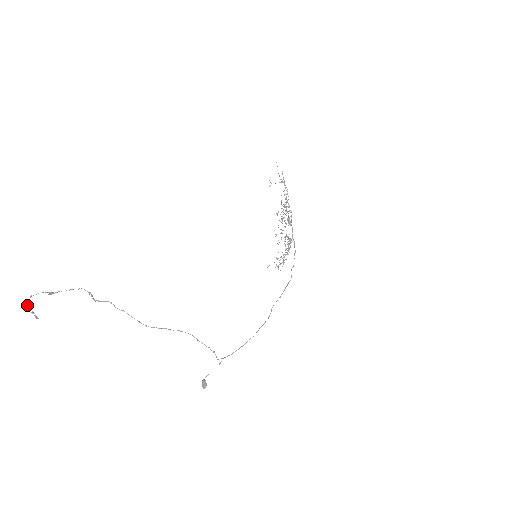
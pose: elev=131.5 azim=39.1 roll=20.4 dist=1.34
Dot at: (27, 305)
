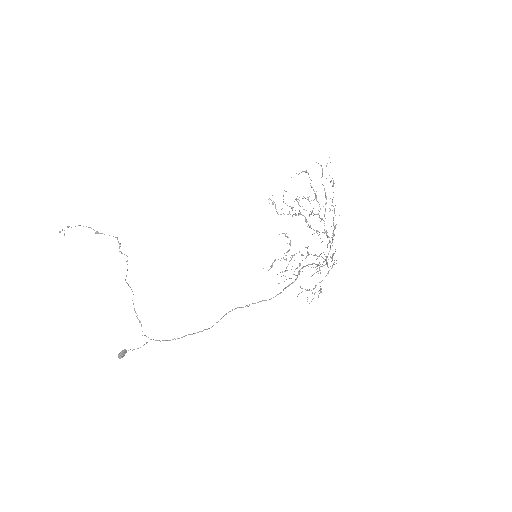
Dot at: (68, 226)
